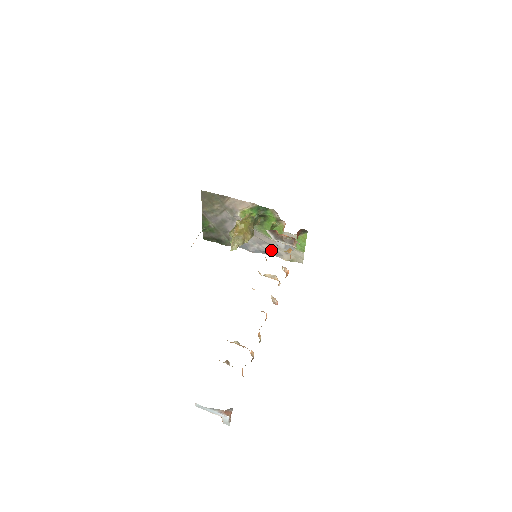
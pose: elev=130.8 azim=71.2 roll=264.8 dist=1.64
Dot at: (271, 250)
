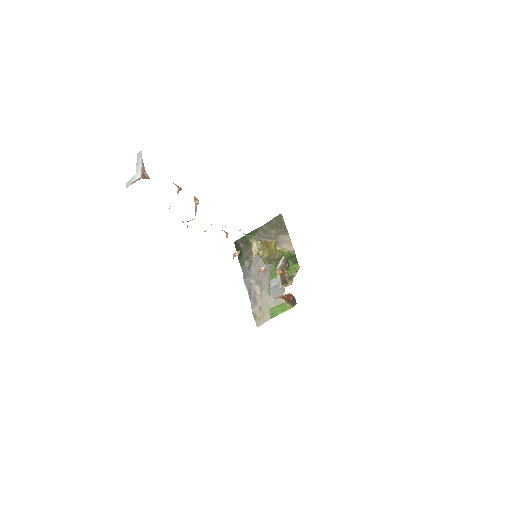
Dot at: (256, 295)
